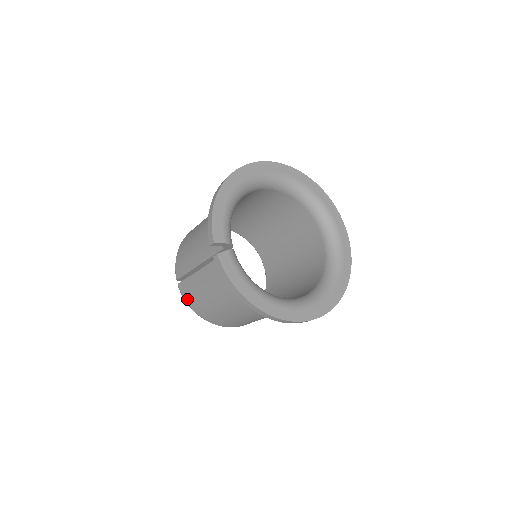
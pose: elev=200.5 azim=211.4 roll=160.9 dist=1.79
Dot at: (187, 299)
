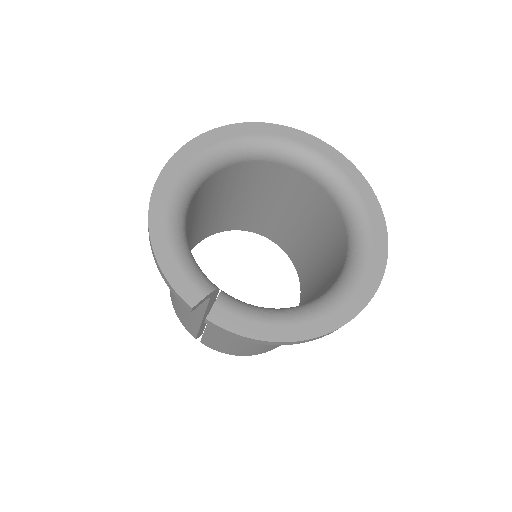
Dot at: (221, 351)
